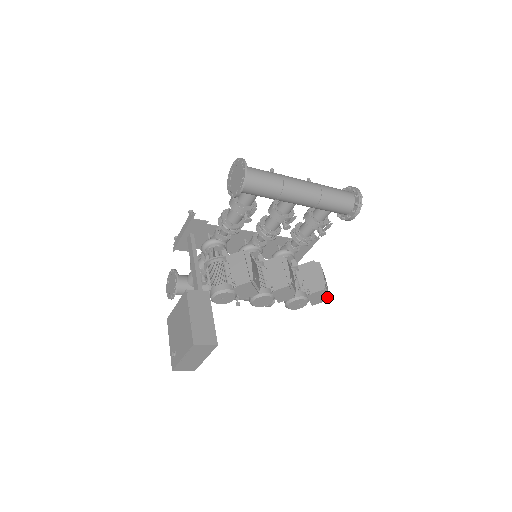
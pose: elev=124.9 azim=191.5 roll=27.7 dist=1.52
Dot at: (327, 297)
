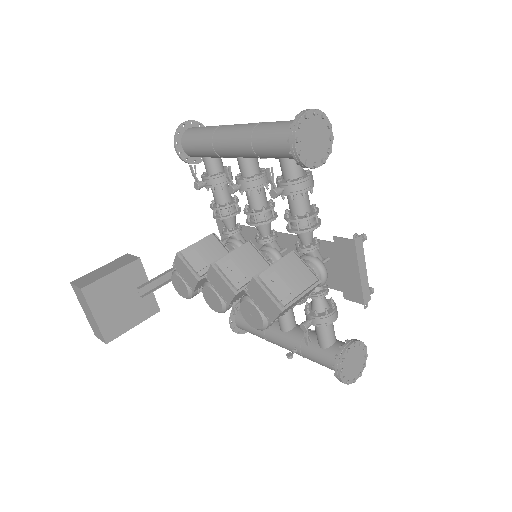
Dot at: (281, 305)
